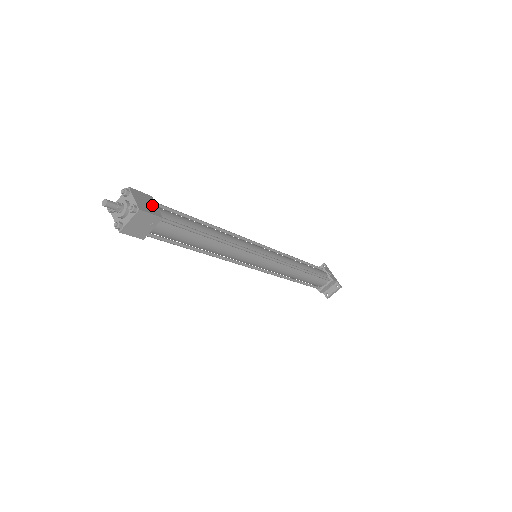
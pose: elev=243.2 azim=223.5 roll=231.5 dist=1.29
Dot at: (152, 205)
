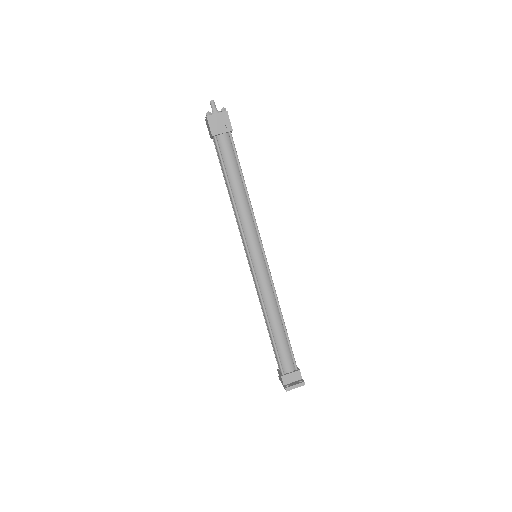
Dot at: occluded
